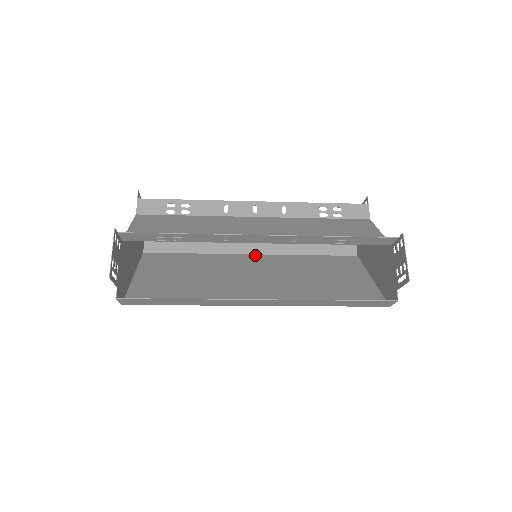
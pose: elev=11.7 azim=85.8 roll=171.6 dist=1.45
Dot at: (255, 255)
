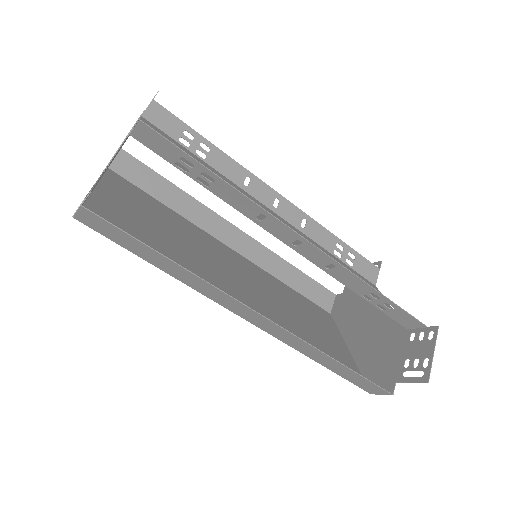
Dot at: (235, 252)
